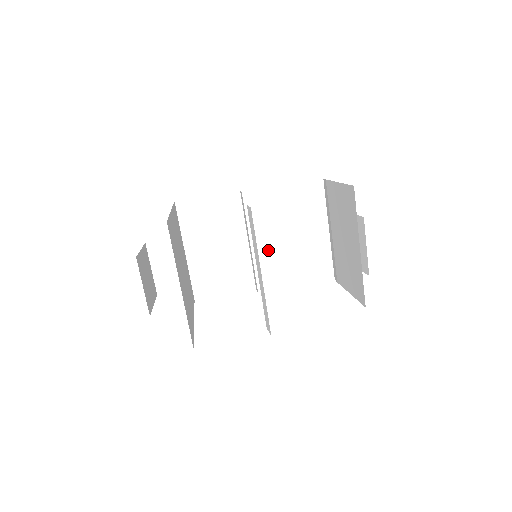
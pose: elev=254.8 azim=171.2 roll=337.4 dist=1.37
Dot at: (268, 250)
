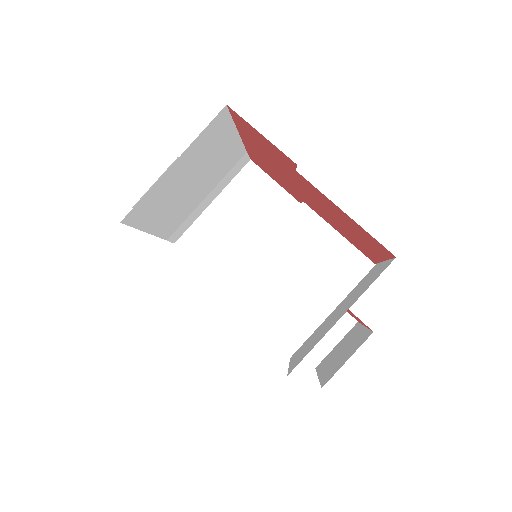
Dot at: (270, 267)
